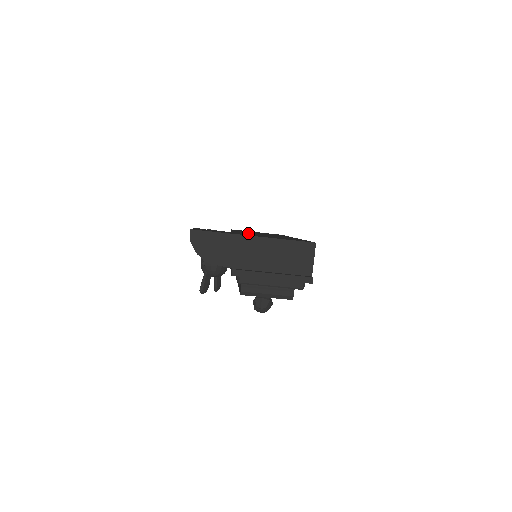
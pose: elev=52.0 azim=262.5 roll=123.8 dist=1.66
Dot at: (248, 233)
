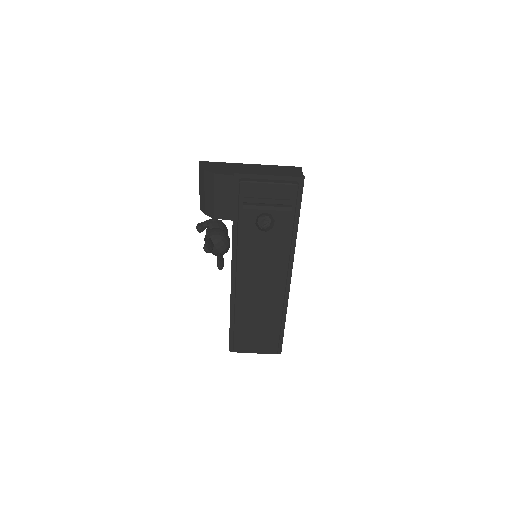
Dot at: occluded
